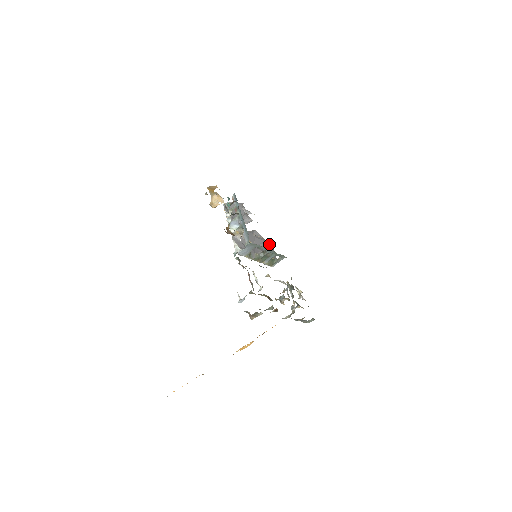
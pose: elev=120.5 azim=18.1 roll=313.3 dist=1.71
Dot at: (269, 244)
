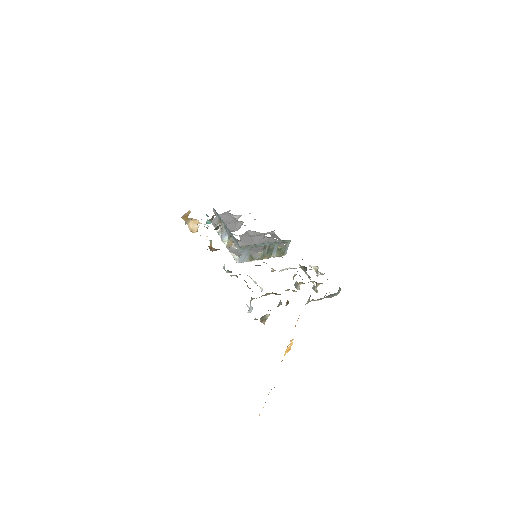
Dot at: (271, 235)
